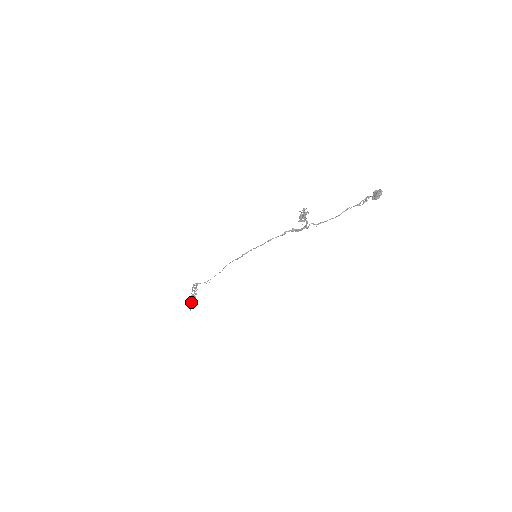
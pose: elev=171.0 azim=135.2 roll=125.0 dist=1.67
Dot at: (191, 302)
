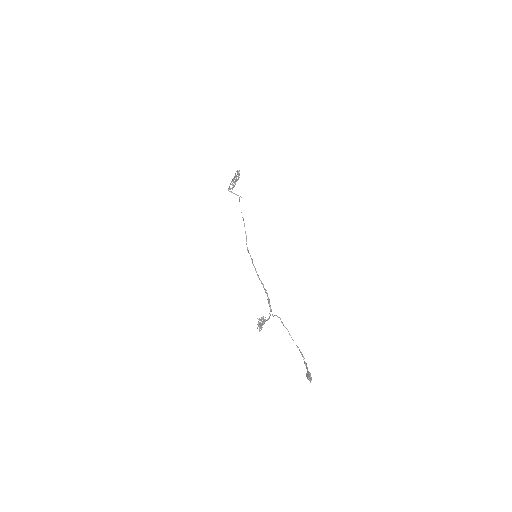
Dot at: (237, 172)
